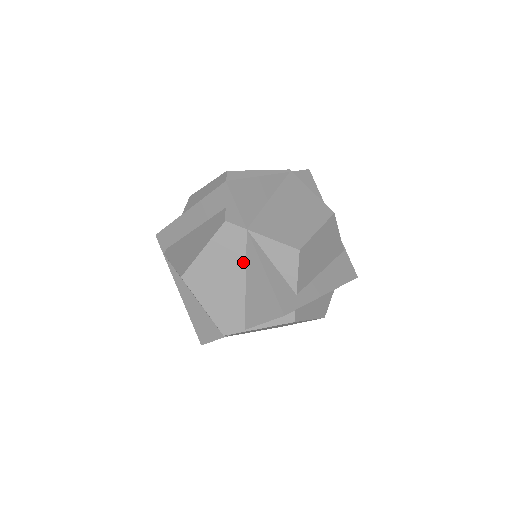
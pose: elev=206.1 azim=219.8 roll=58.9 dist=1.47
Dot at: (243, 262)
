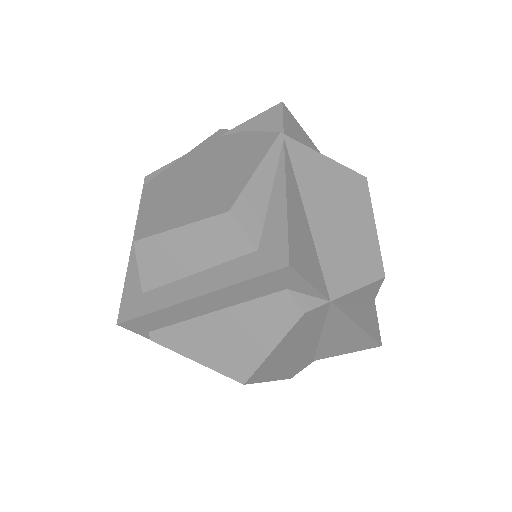
Dot at: (321, 326)
